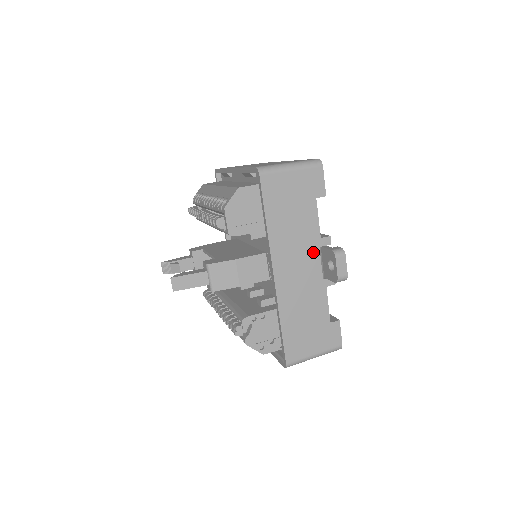
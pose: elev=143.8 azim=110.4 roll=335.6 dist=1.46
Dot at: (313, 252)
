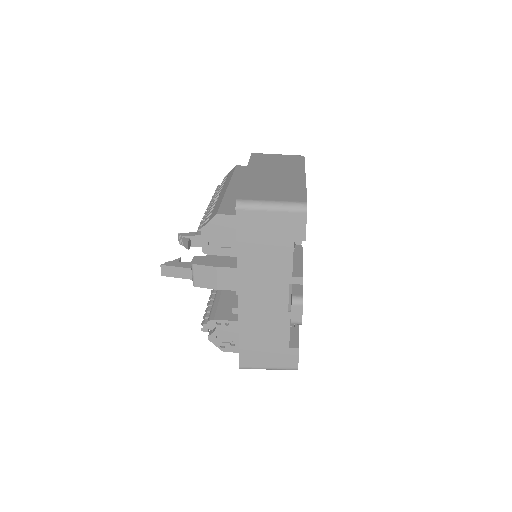
Dot at: (282, 287)
